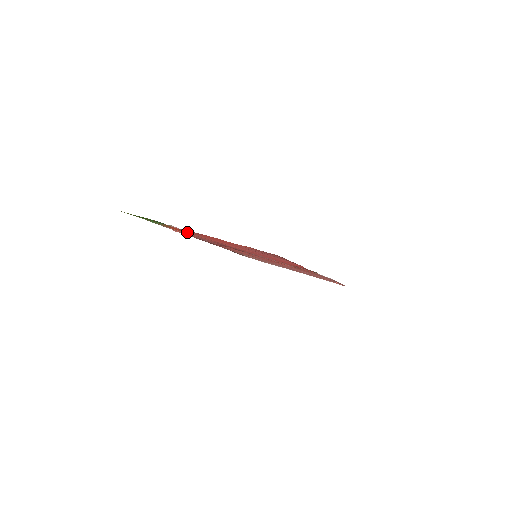
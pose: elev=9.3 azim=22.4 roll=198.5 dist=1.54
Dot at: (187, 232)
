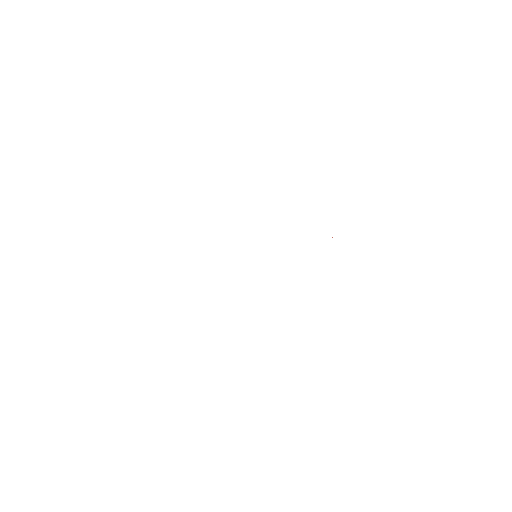
Dot at: occluded
